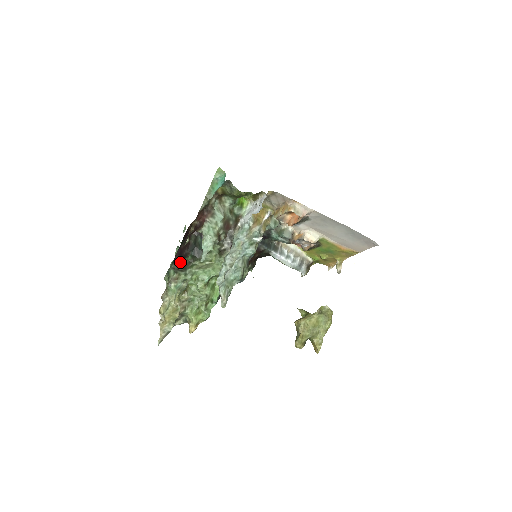
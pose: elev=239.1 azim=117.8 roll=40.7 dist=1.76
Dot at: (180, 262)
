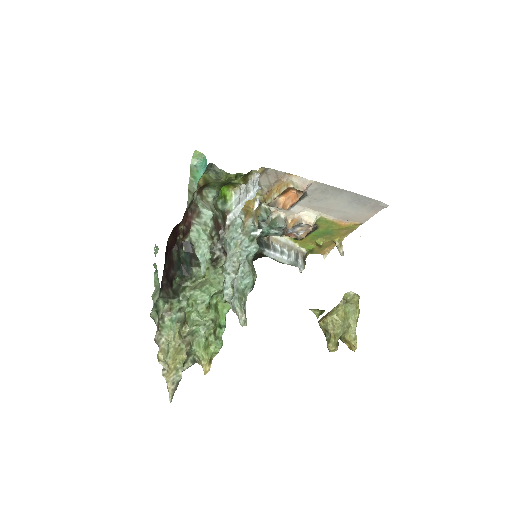
Dot at: (168, 287)
